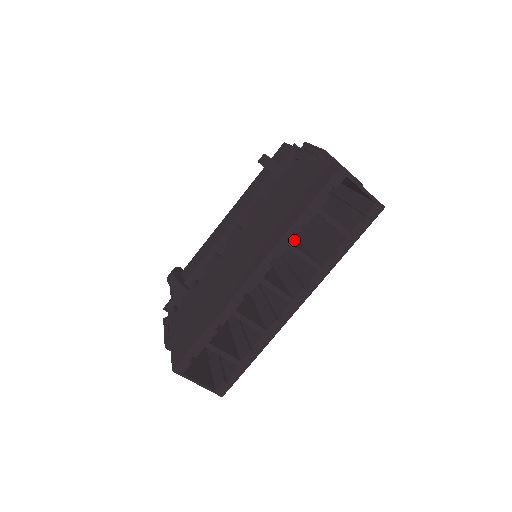
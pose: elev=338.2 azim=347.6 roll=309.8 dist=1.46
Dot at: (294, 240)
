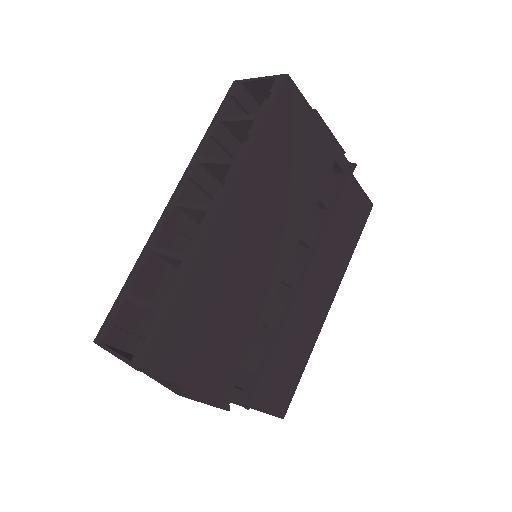
Dot at: occluded
